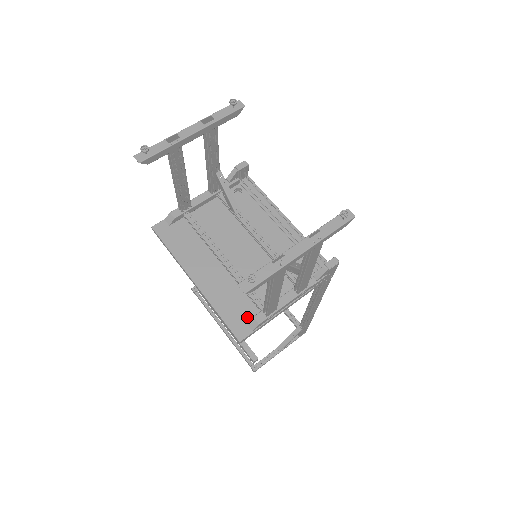
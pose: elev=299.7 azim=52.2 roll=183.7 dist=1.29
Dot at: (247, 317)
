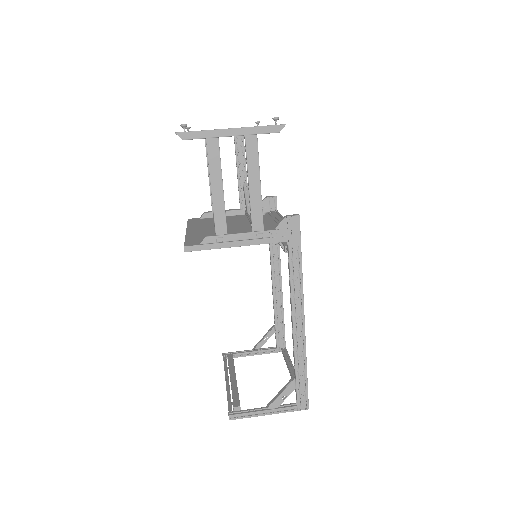
Dot at: occluded
